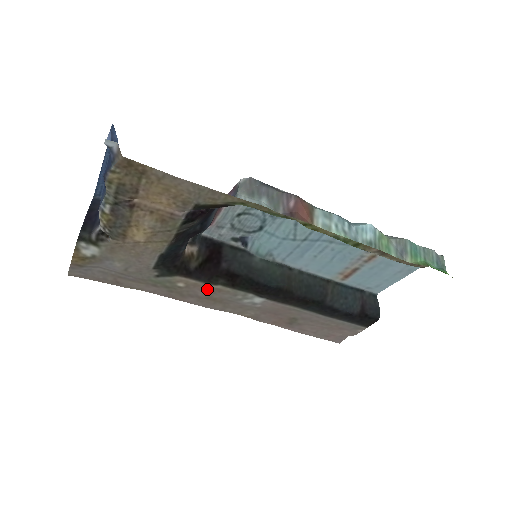
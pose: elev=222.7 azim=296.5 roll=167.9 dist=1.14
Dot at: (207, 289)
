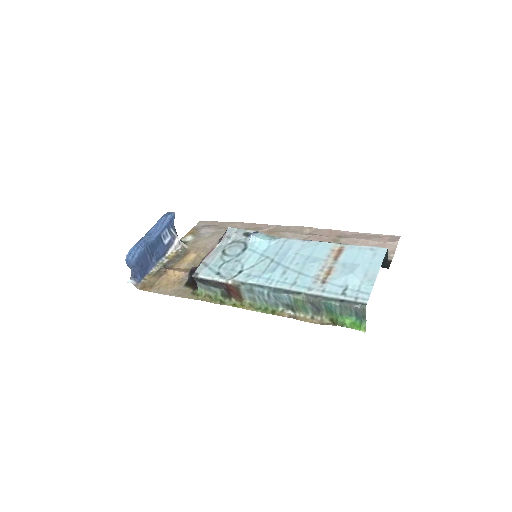
Dot at: occluded
